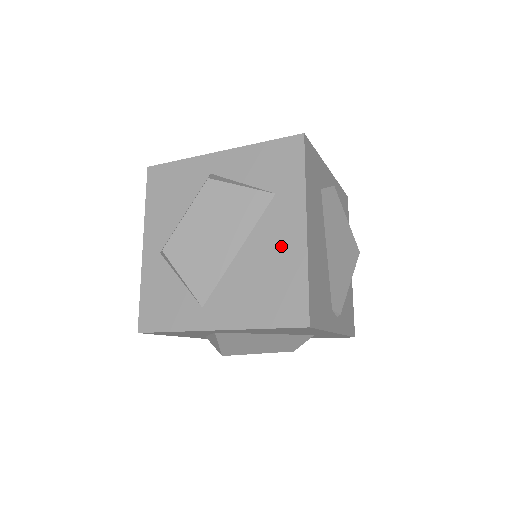
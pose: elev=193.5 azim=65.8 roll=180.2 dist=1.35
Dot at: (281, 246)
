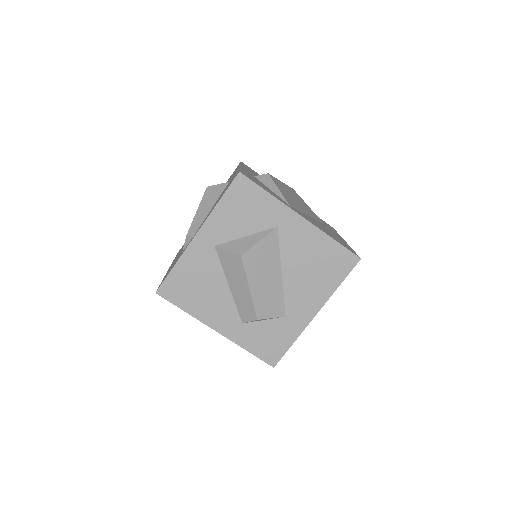
Dot at: (334, 234)
